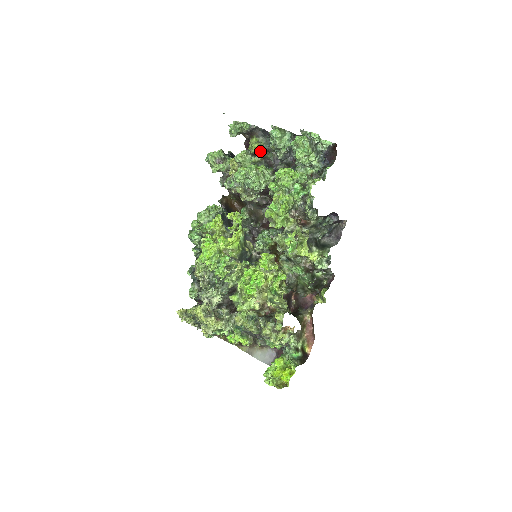
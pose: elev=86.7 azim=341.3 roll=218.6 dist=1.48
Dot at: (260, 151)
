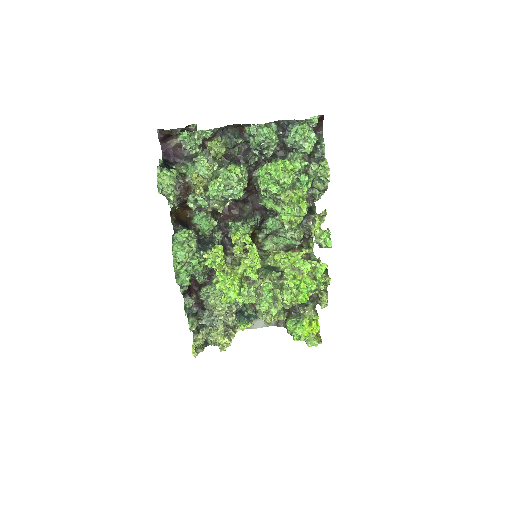
Dot at: occluded
